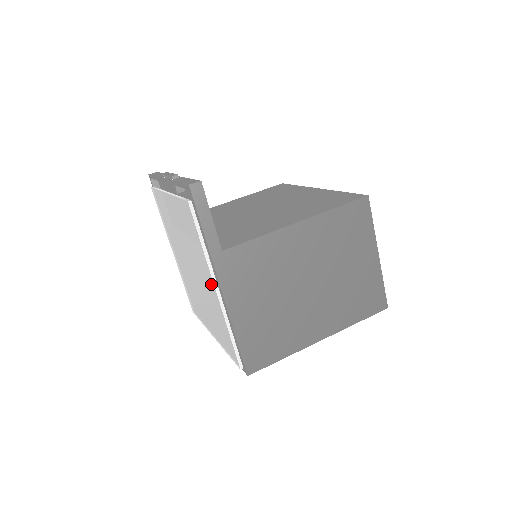
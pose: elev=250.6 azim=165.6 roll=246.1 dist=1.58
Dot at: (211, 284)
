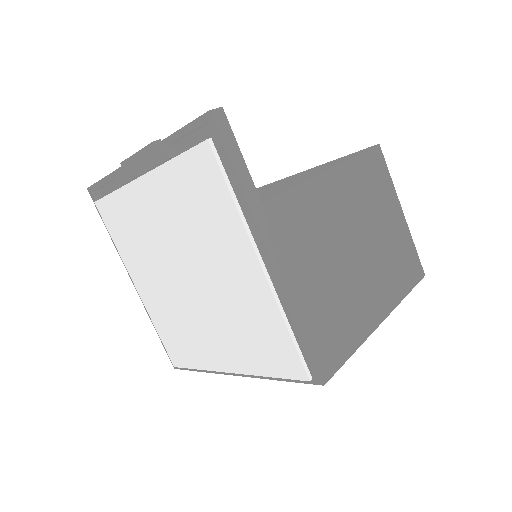
Dot at: (248, 262)
